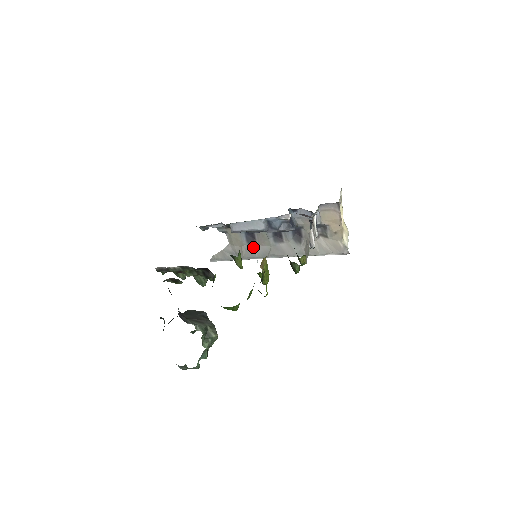
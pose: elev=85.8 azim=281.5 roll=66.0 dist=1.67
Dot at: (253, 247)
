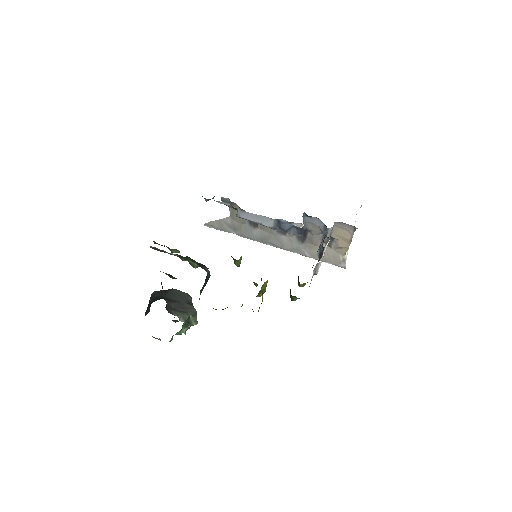
Dot at: (253, 228)
